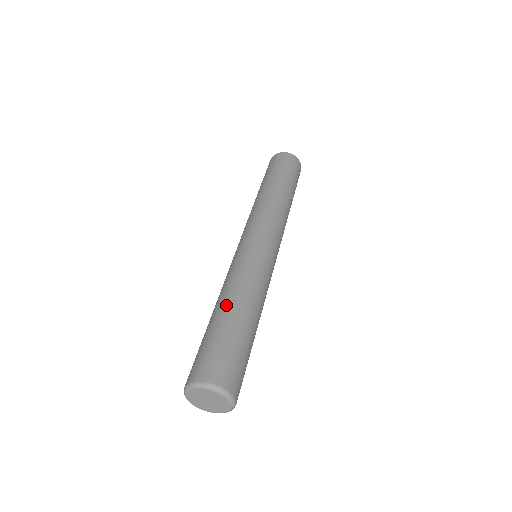
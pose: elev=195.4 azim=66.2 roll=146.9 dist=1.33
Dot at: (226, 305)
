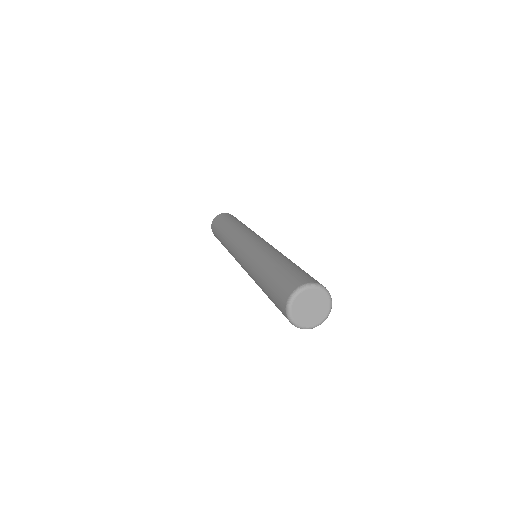
Dot at: (282, 258)
